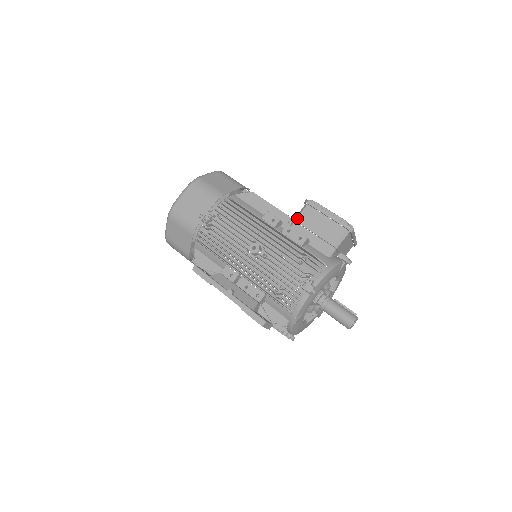
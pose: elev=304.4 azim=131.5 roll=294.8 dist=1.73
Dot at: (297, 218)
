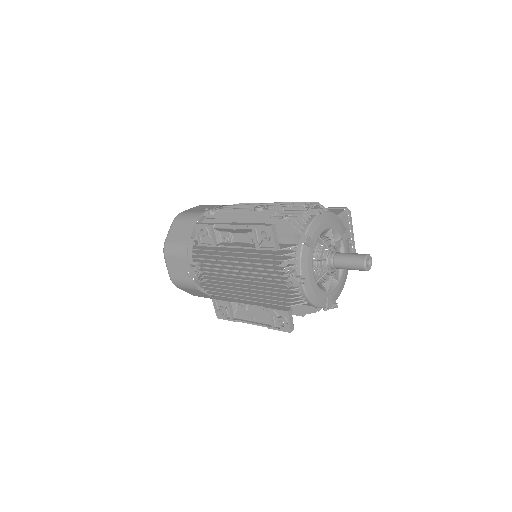
Dot at: occluded
